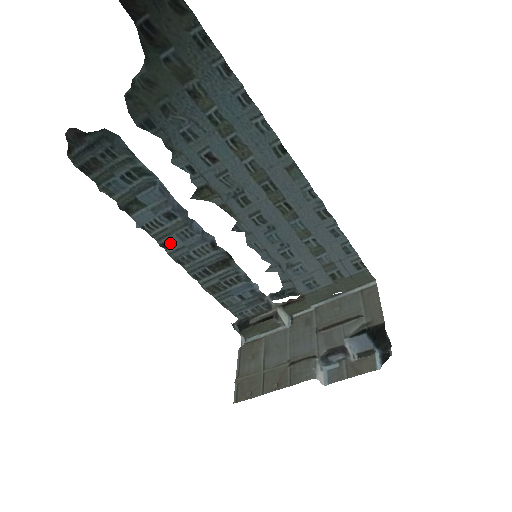
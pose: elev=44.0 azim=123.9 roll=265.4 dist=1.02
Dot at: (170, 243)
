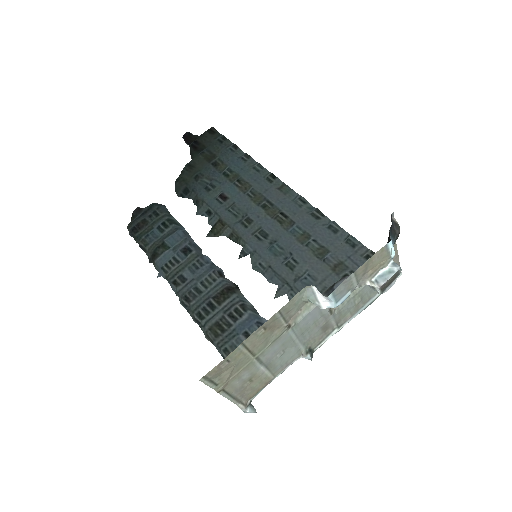
Dot at: (181, 279)
